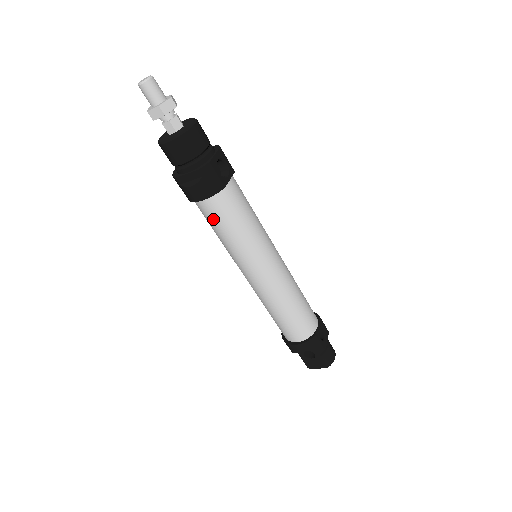
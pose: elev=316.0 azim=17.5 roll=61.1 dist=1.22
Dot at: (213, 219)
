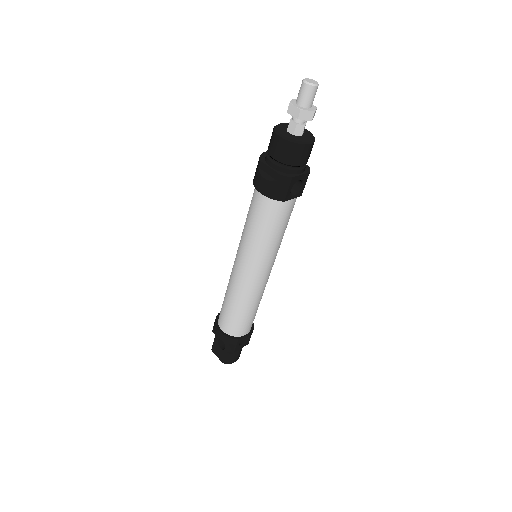
Dot at: (255, 210)
